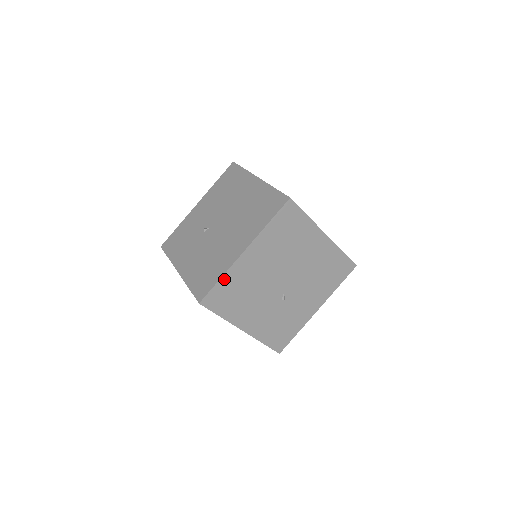
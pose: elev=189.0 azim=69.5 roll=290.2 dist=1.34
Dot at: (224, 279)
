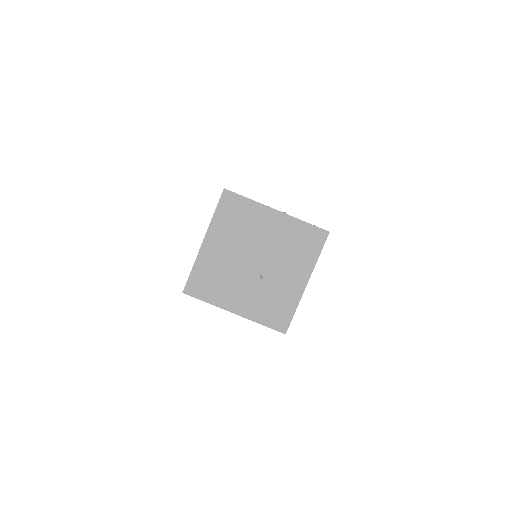
Dot at: (195, 268)
